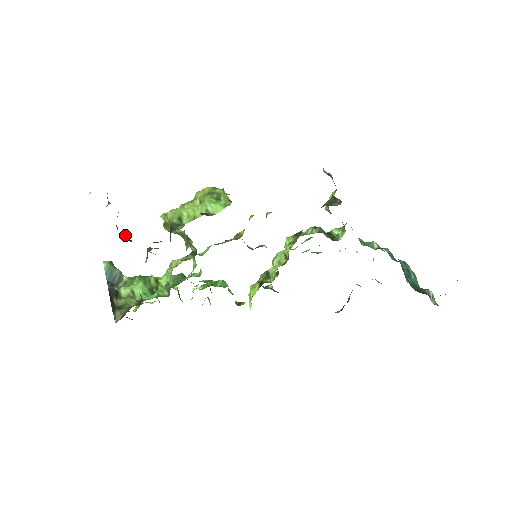
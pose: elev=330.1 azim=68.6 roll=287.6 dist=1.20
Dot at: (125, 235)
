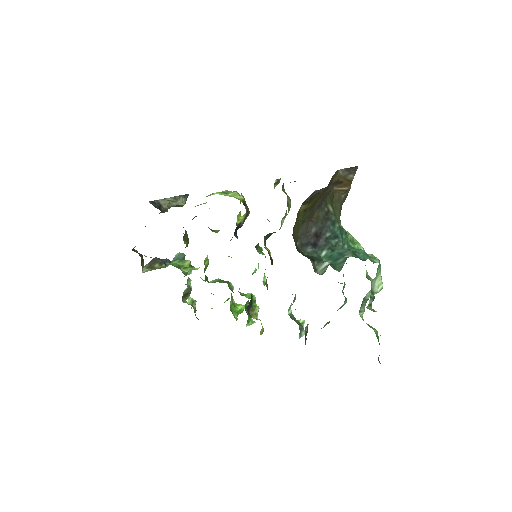
Dot at: (157, 205)
